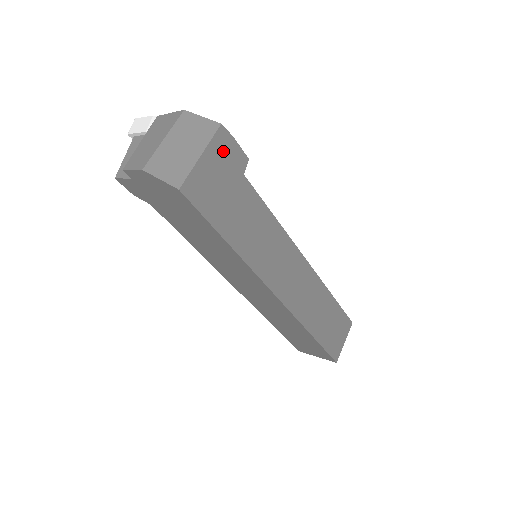
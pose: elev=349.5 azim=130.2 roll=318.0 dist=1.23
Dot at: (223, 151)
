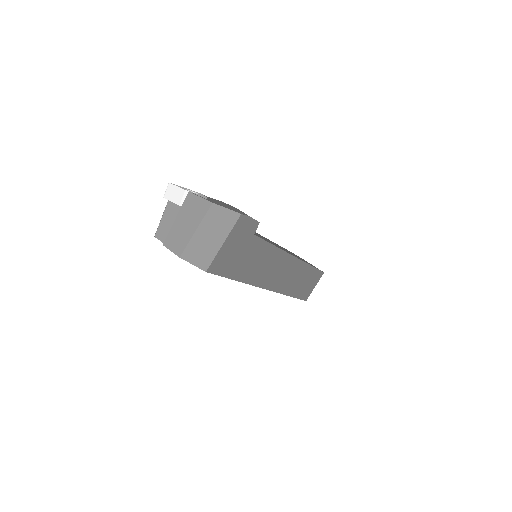
Dot at: (240, 230)
